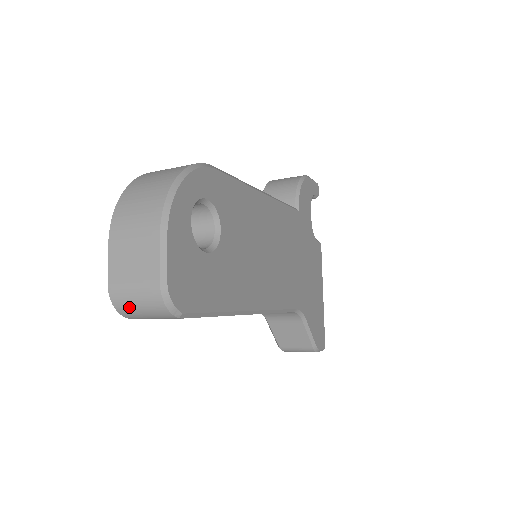
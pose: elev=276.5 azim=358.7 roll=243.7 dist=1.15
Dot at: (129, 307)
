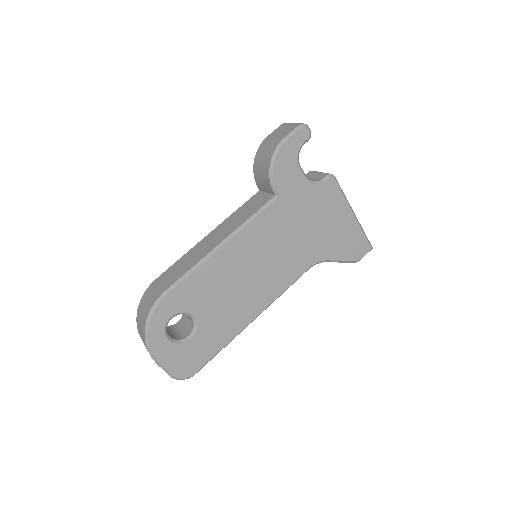
Dot at: occluded
